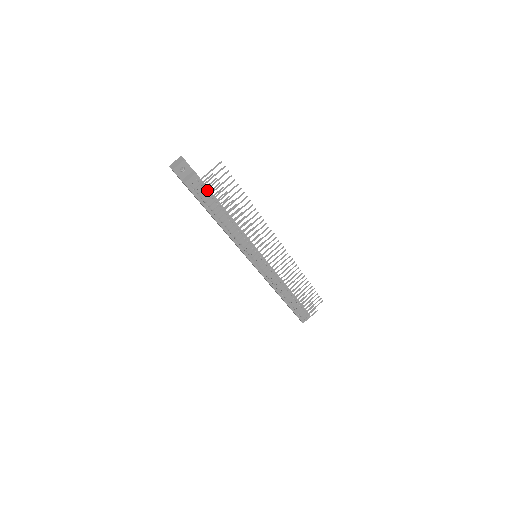
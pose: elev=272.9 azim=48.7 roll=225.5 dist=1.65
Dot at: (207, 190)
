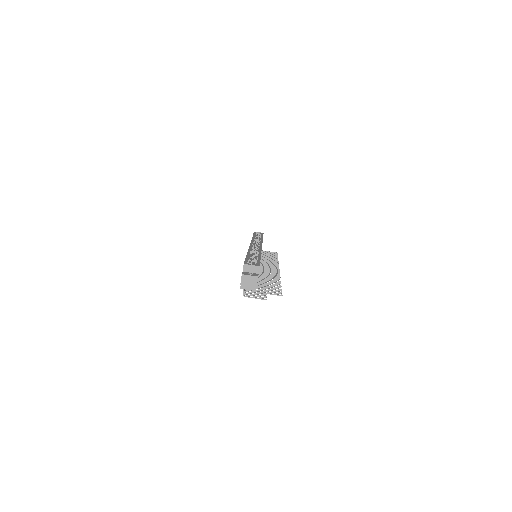
Dot at: occluded
